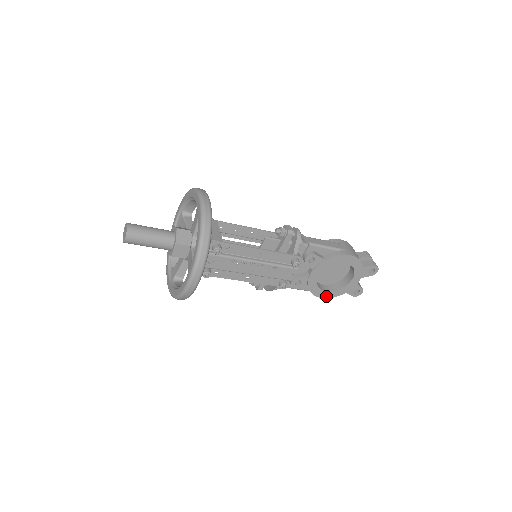
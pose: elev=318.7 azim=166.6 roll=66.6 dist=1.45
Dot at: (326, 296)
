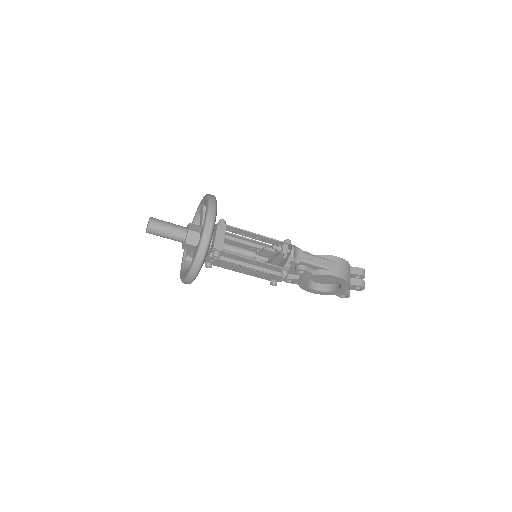
Dot at: (315, 292)
